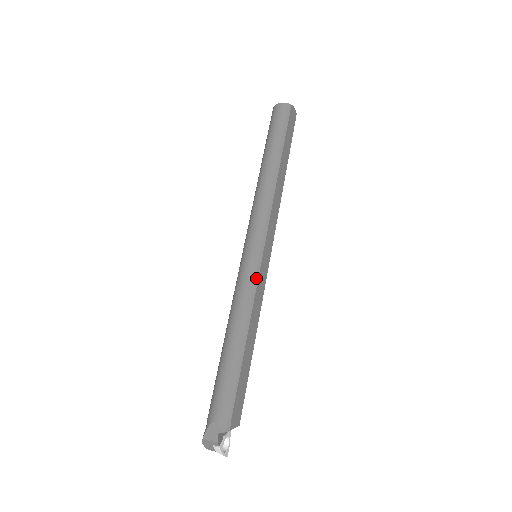
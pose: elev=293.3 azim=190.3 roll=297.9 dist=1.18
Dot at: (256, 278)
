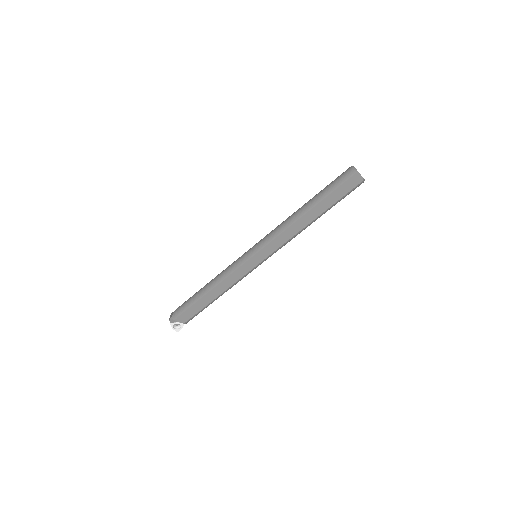
Dot at: (238, 267)
